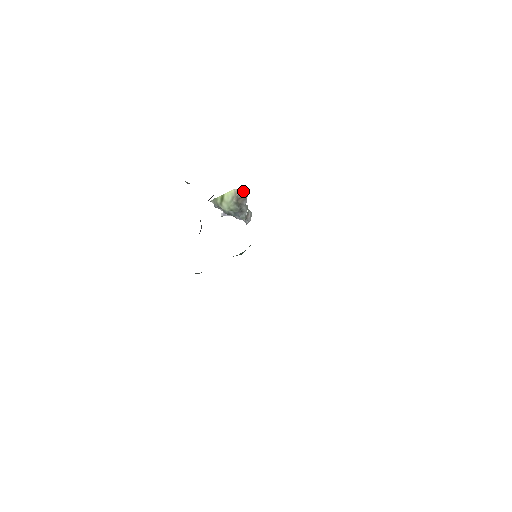
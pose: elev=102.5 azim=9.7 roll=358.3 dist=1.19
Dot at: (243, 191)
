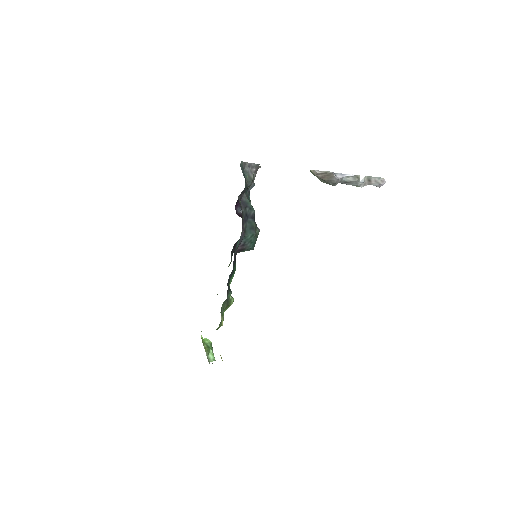
Dot at: (322, 172)
